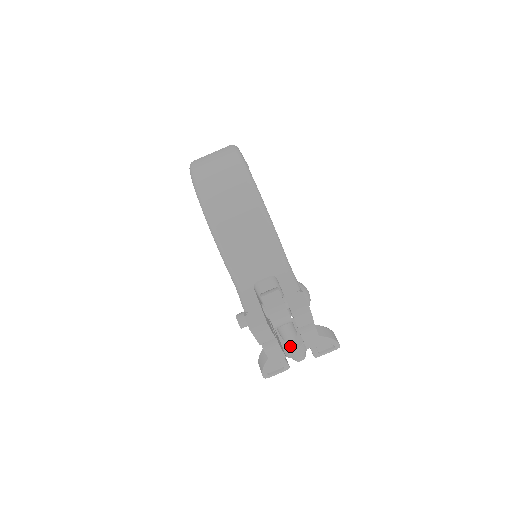
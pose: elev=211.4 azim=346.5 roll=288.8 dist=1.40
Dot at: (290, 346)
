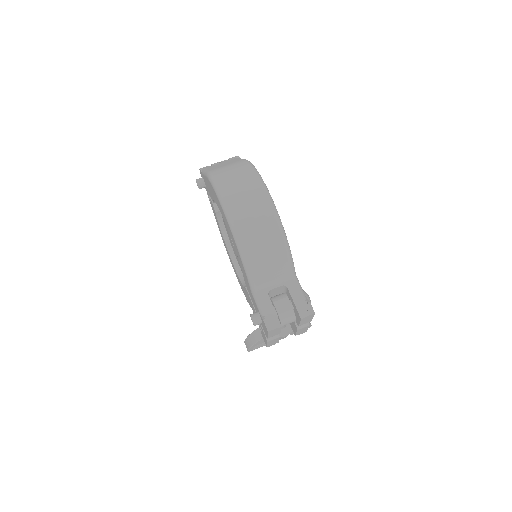
Dot at: (281, 333)
